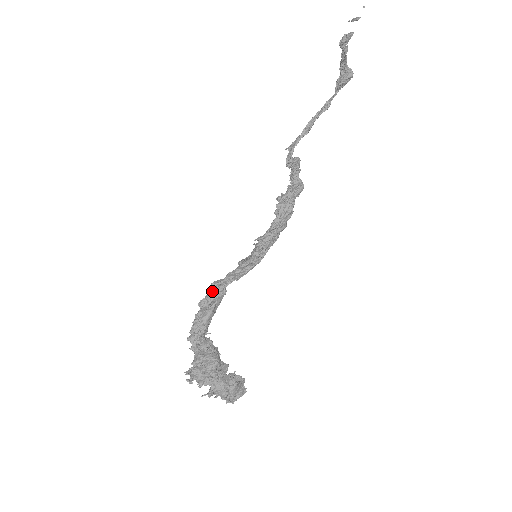
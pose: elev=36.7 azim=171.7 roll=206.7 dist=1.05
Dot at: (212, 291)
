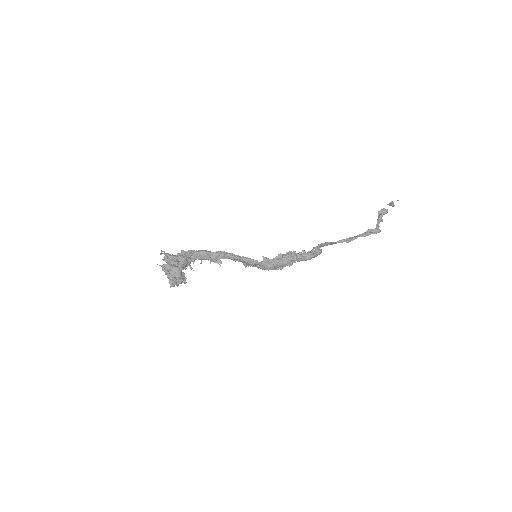
Dot at: (217, 251)
